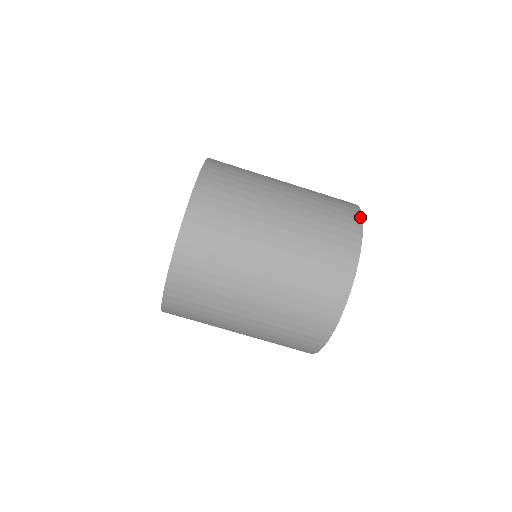
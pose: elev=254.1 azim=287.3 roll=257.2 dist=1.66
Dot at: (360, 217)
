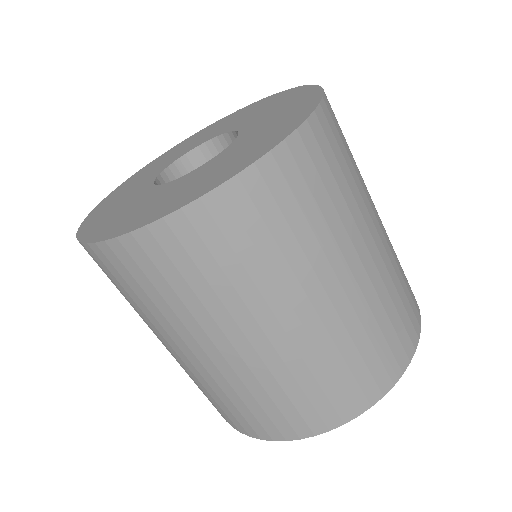
Dot at: occluded
